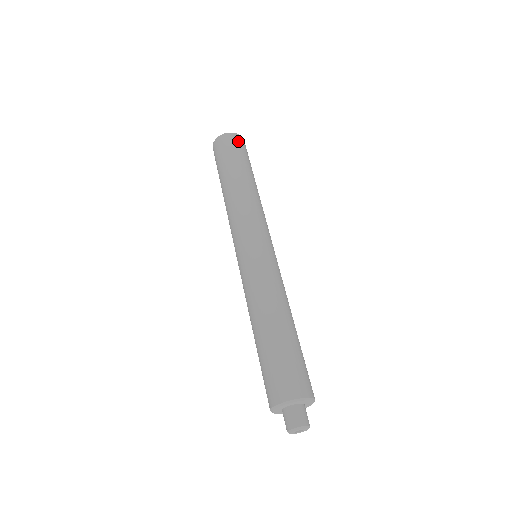
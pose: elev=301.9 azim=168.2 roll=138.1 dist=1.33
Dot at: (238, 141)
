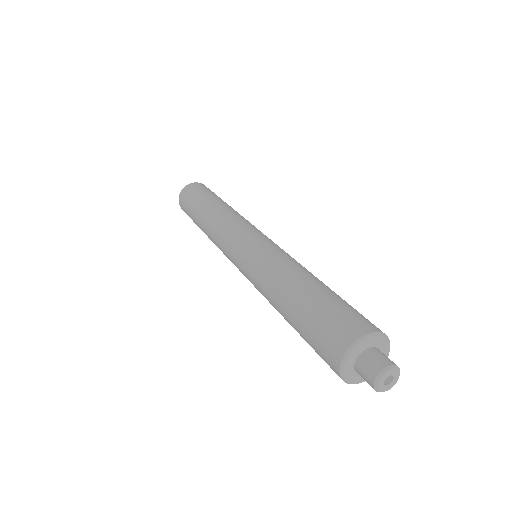
Dot at: (193, 187)
